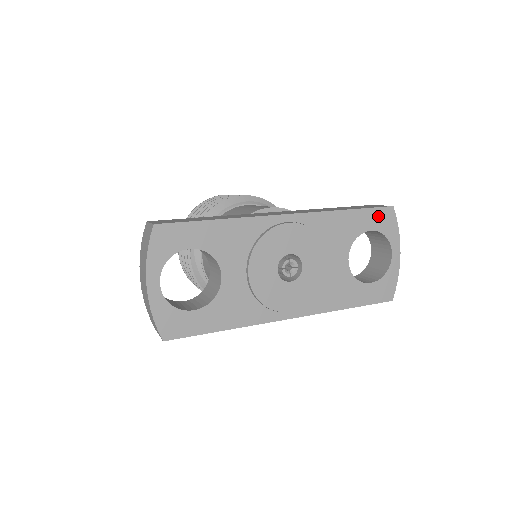
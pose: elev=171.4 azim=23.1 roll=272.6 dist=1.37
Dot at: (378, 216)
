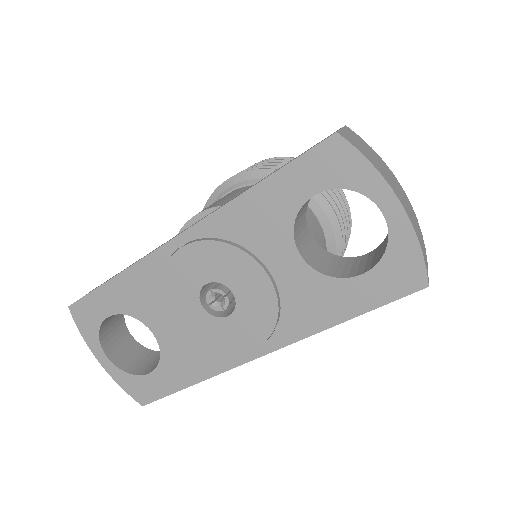
Dot at: (315, 165)
